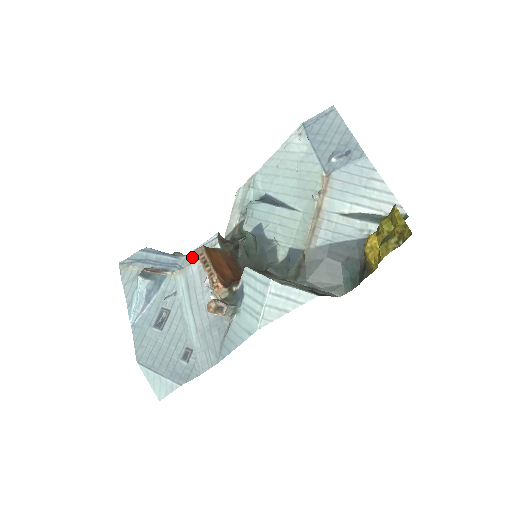
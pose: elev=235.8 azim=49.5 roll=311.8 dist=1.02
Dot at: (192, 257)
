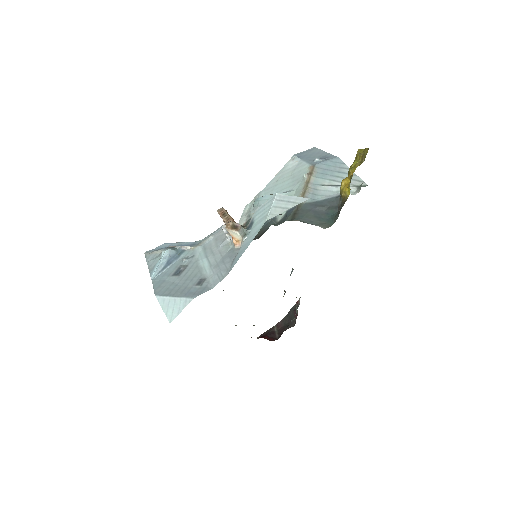
Dot at: (209, 236)
